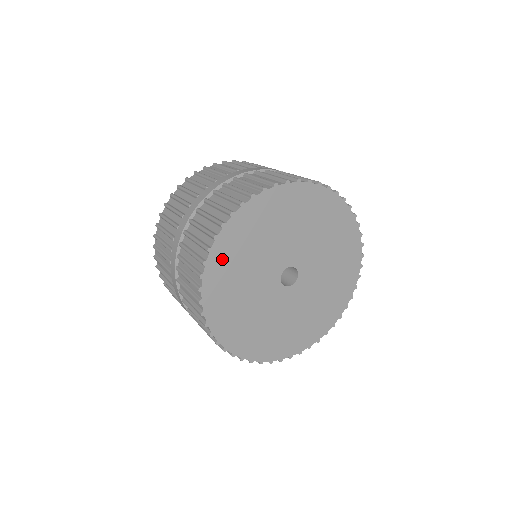
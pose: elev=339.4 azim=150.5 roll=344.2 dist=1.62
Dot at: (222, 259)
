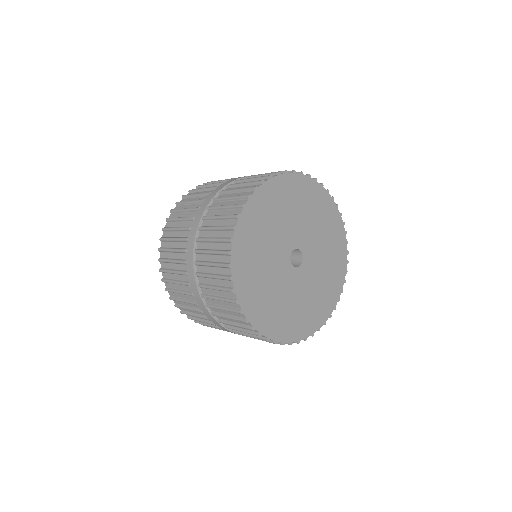
Dot at: (261, 203)
